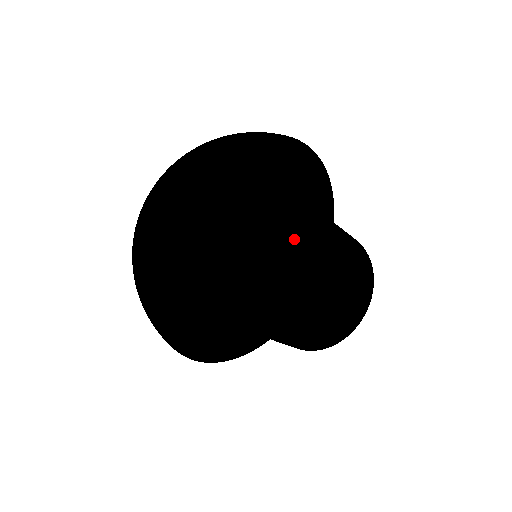
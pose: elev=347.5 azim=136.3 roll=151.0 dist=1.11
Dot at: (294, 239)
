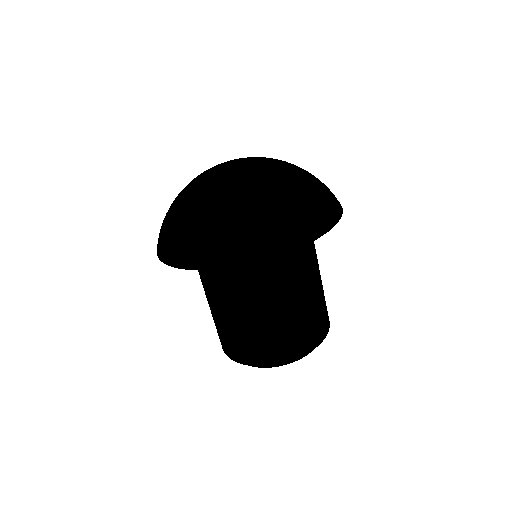
Dot at: (327, 192)
